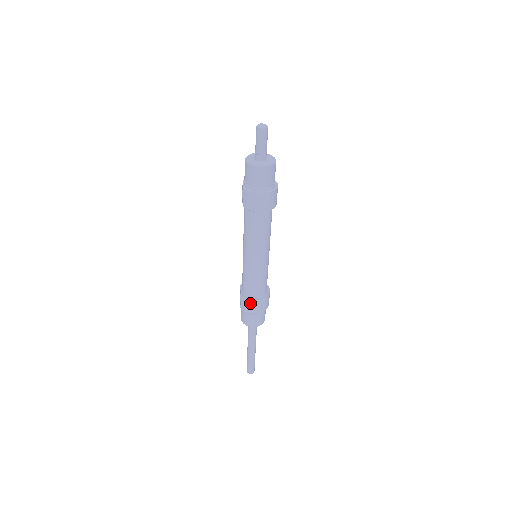
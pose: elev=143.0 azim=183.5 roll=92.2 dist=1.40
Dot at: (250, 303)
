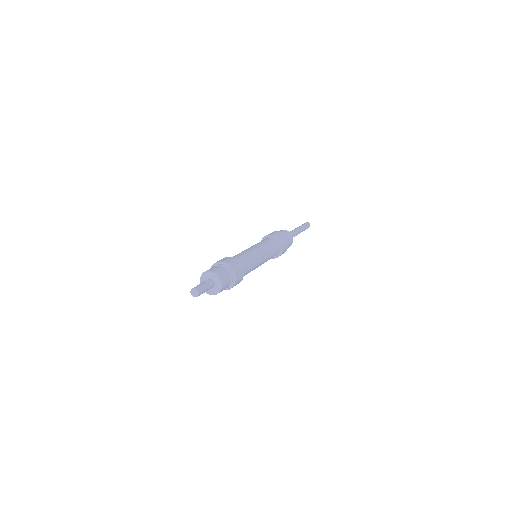
Dot at: occluded
